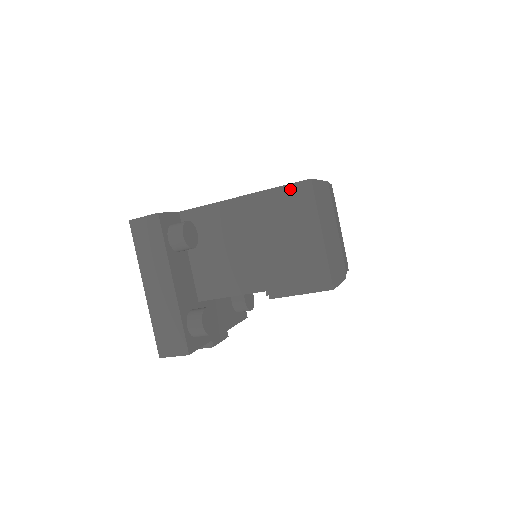
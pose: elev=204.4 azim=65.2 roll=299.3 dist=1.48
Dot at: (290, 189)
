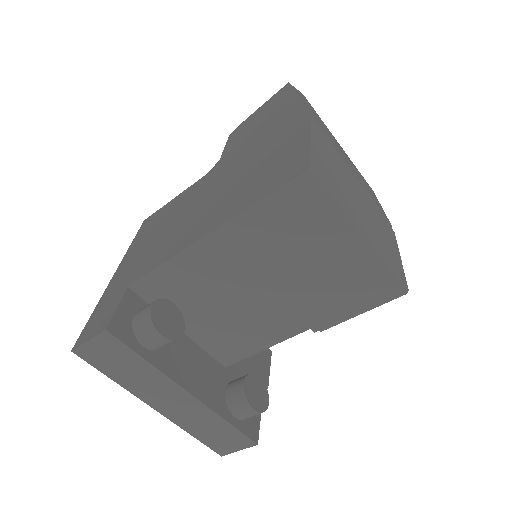
Dot at: (282, 196)
